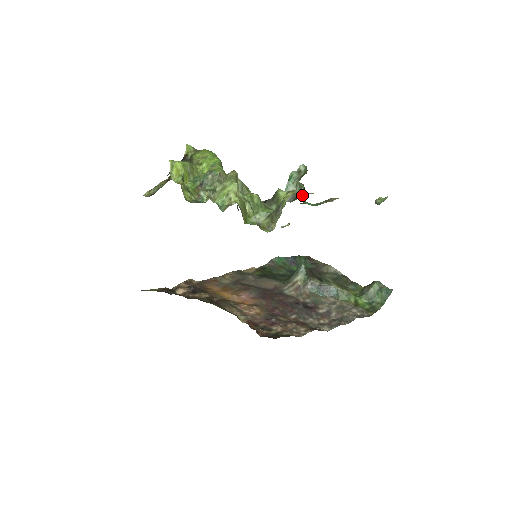
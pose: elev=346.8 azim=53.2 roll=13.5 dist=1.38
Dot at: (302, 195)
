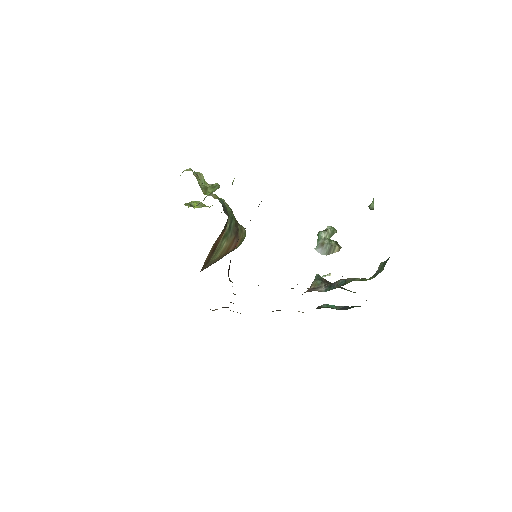
Dot at: (336, 249)
